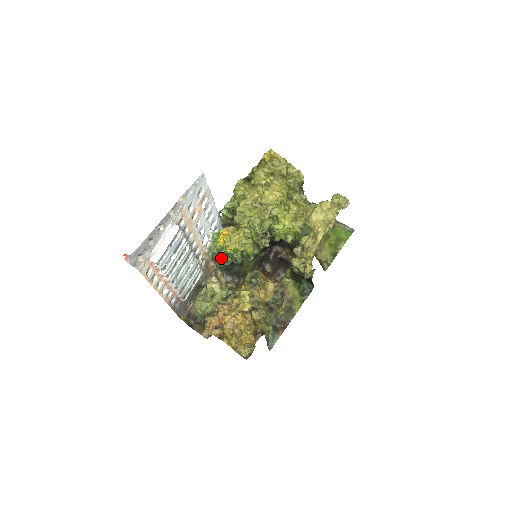
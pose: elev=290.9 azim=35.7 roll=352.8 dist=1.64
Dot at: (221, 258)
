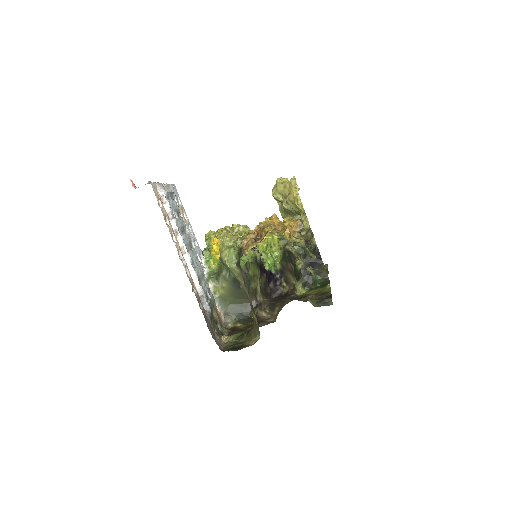
Dot at: occluded
